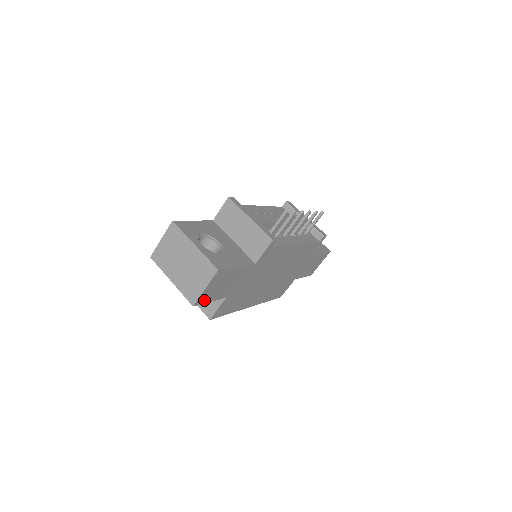
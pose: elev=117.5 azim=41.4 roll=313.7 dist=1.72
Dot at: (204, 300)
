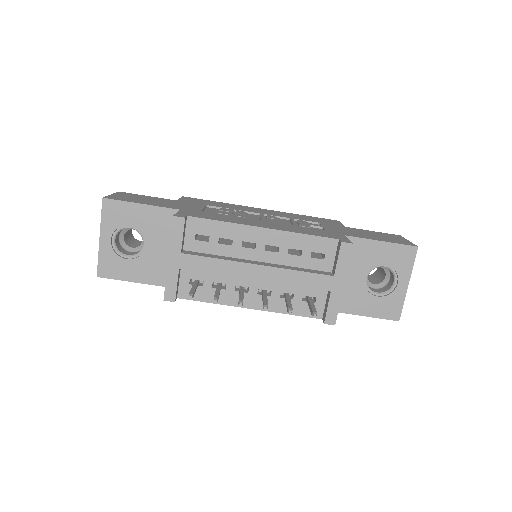
Dot at: occluded
